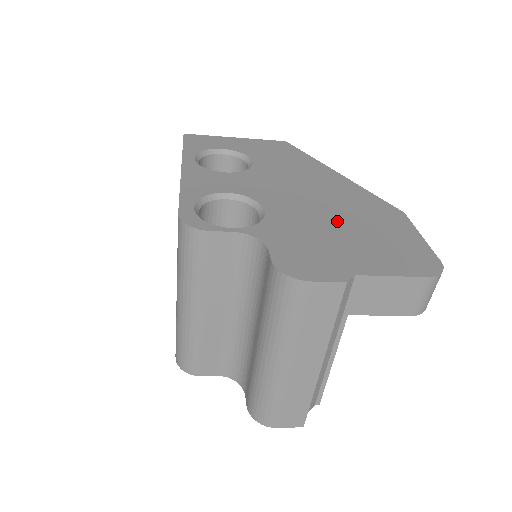
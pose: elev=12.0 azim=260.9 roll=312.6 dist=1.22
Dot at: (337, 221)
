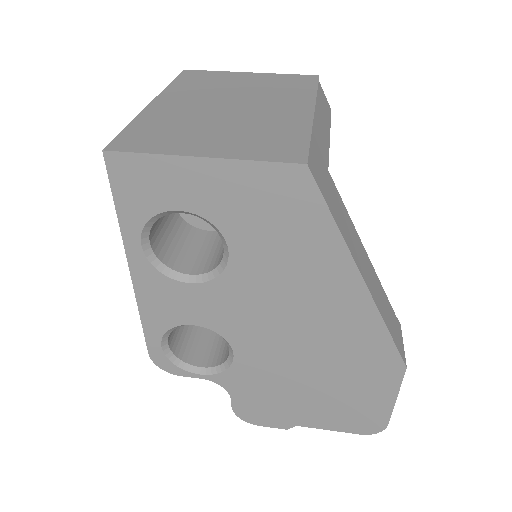
Dot at: (310, 375)
